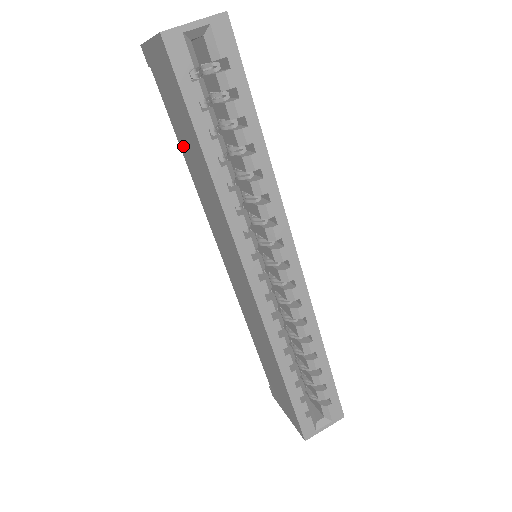
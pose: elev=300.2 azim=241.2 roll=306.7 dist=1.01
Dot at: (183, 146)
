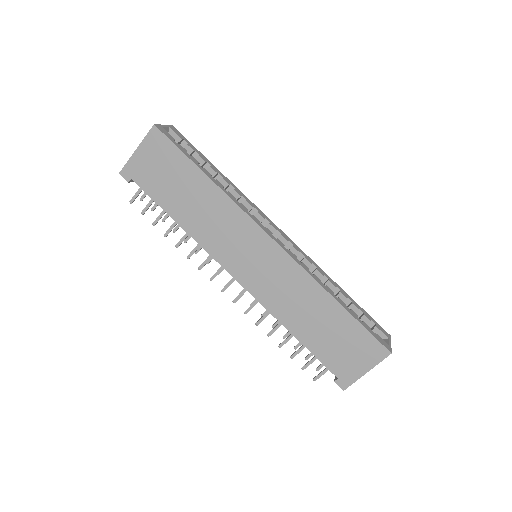
Dot at: (175, 207)
